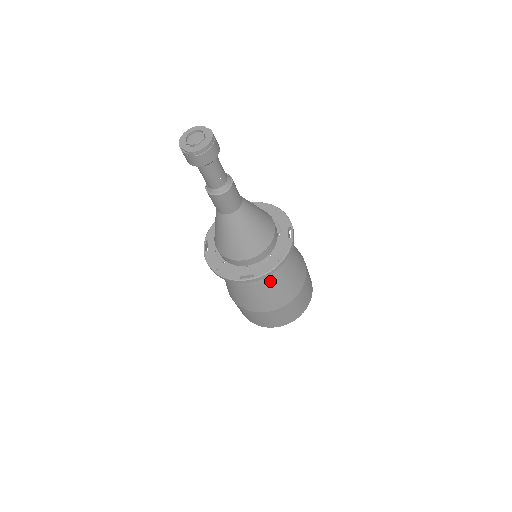
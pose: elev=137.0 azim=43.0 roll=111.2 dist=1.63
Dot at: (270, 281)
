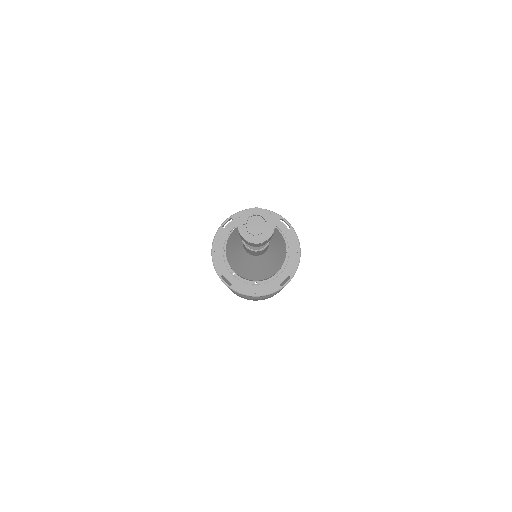
Dot at: occluded
